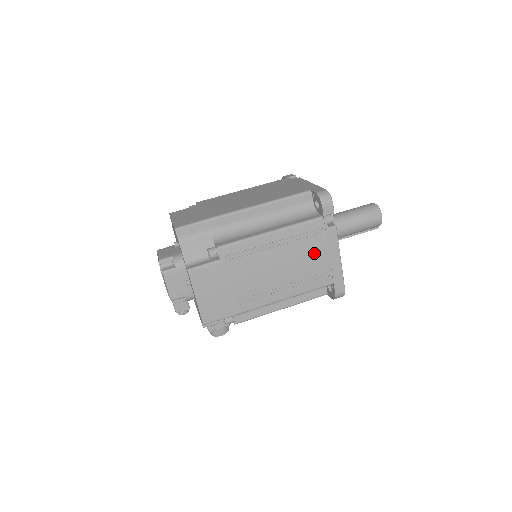
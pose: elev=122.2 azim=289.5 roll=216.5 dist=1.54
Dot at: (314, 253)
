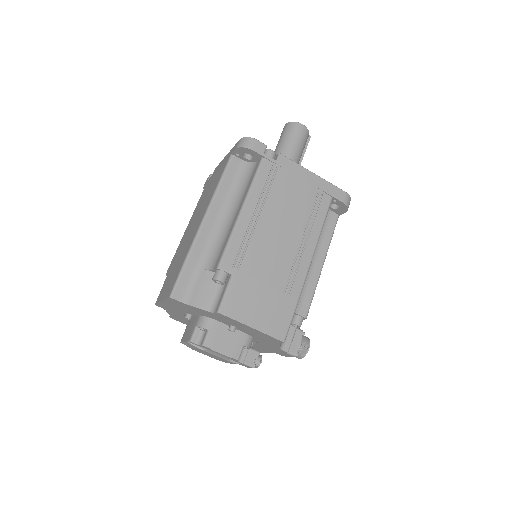
Dot at: (291, 190)
